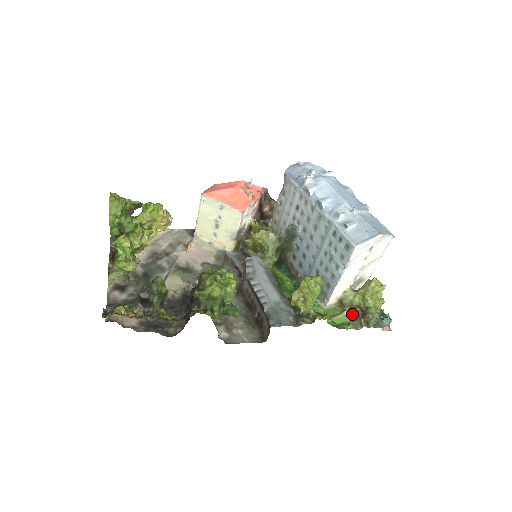
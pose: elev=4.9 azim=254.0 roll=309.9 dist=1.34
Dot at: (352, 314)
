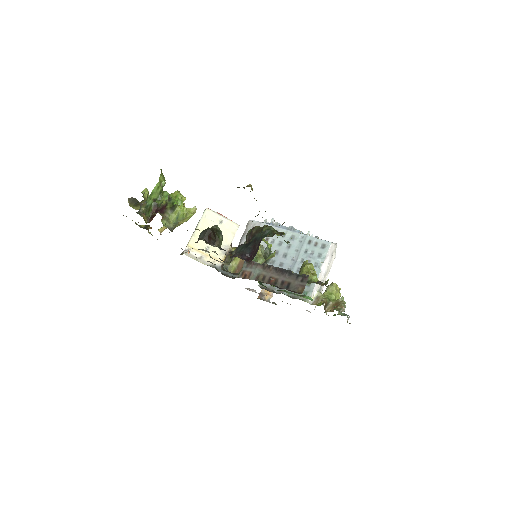
Dot at: occluded
